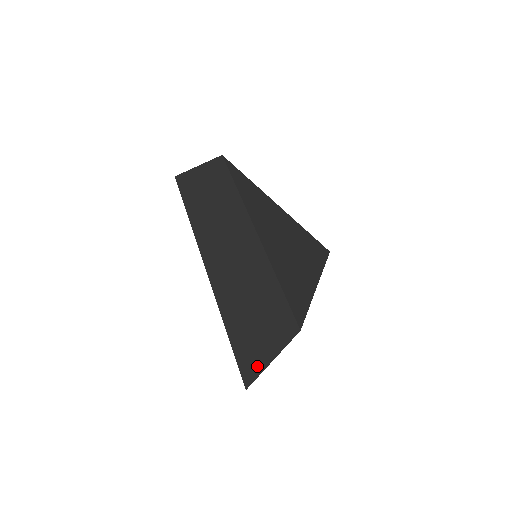
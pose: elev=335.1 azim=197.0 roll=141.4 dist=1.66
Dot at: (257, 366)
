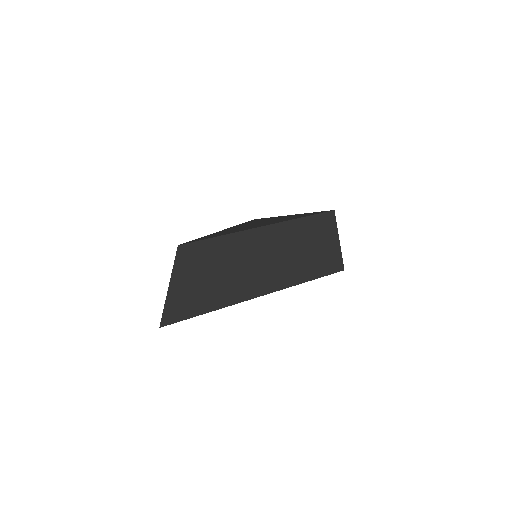
Dot at: occluded
